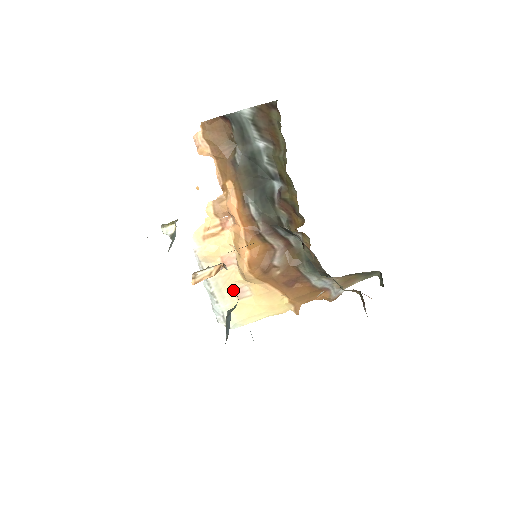
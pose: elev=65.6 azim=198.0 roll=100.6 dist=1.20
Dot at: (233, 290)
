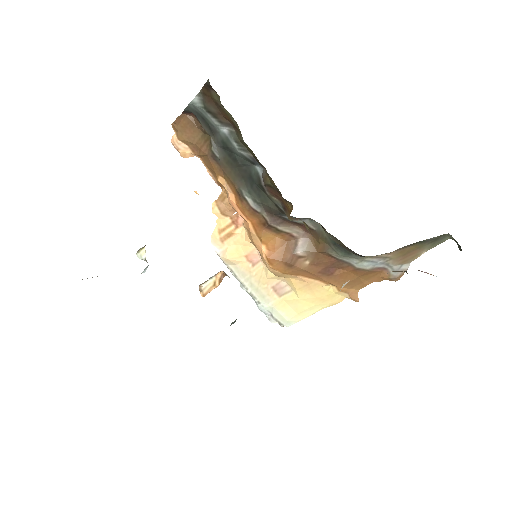
Dot at: (270, 288)
